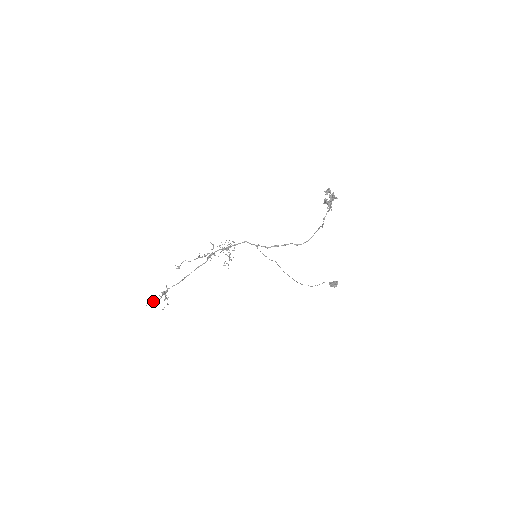
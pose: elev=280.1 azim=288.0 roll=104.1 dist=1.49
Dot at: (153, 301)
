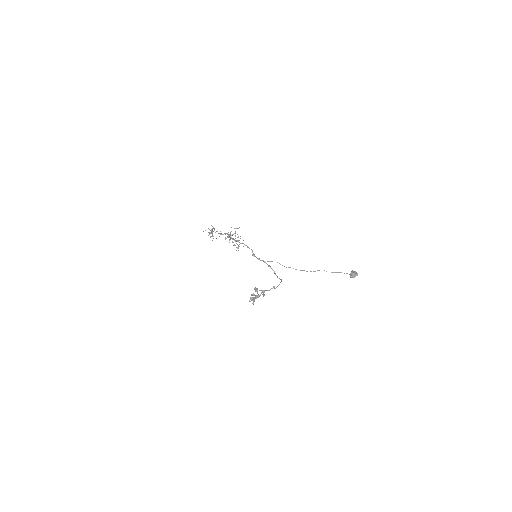
Dot at: (209, 229)
